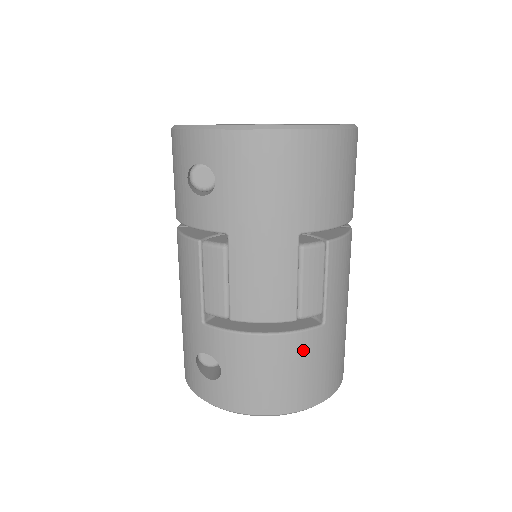
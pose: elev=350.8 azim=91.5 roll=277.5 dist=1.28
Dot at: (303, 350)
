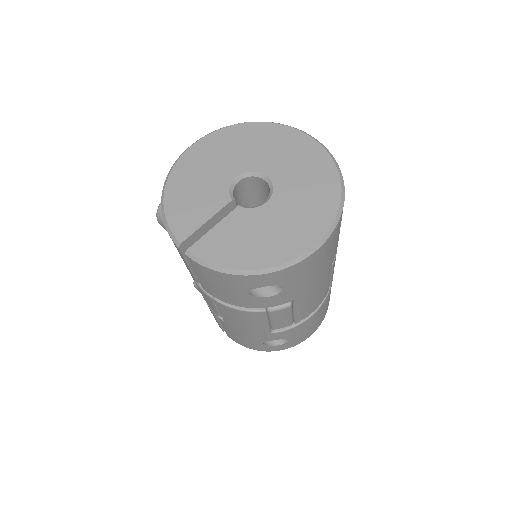
Dot at: (329, 295)
